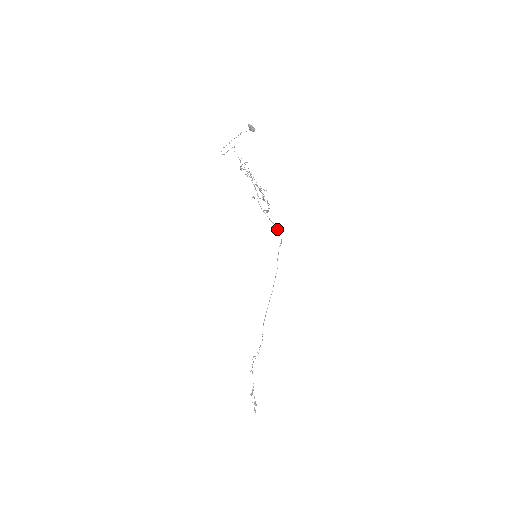
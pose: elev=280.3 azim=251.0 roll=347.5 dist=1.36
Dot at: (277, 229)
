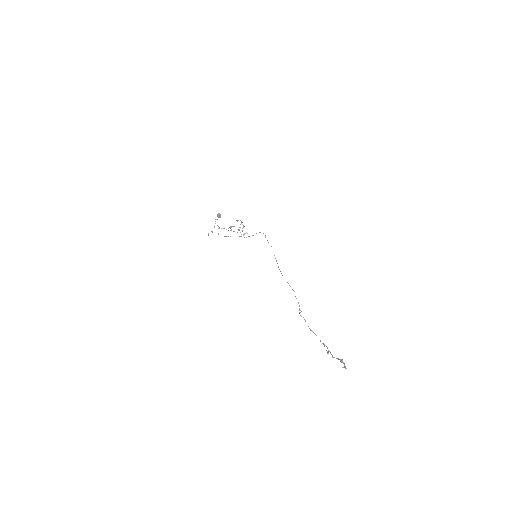
Dot at: occluded
